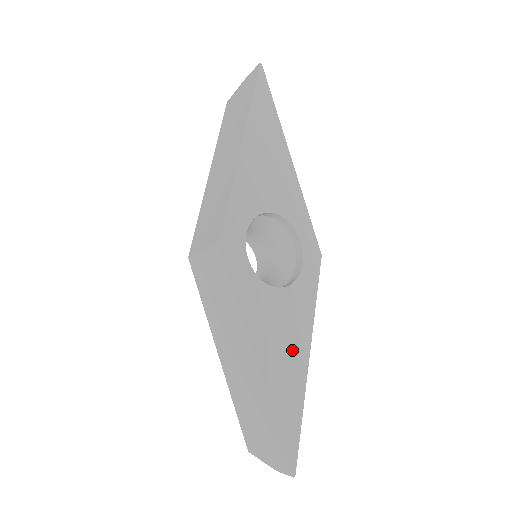
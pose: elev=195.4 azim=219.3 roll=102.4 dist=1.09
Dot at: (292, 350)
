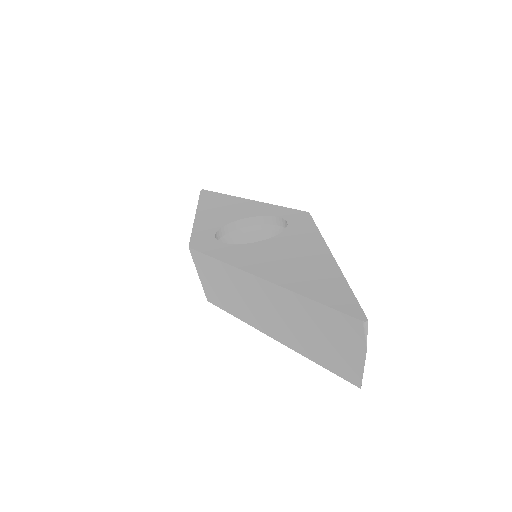
Dot at: (303, 258)
